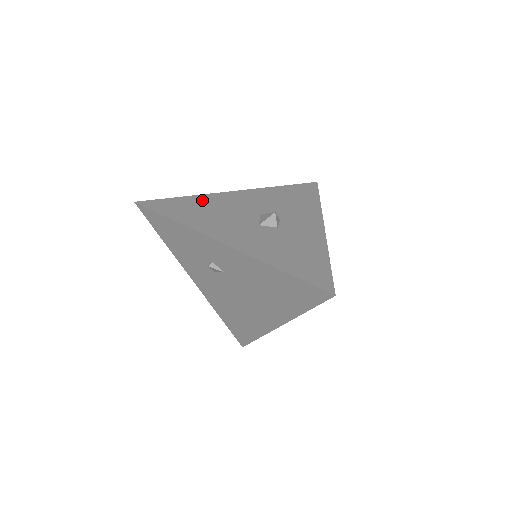
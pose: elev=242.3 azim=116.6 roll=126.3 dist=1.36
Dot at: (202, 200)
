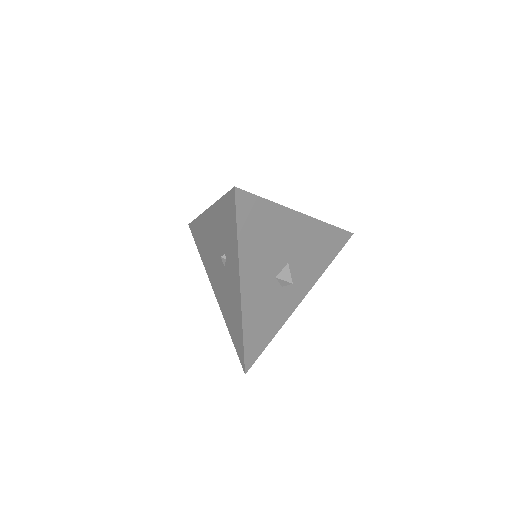
Dot at: (276, 216)
